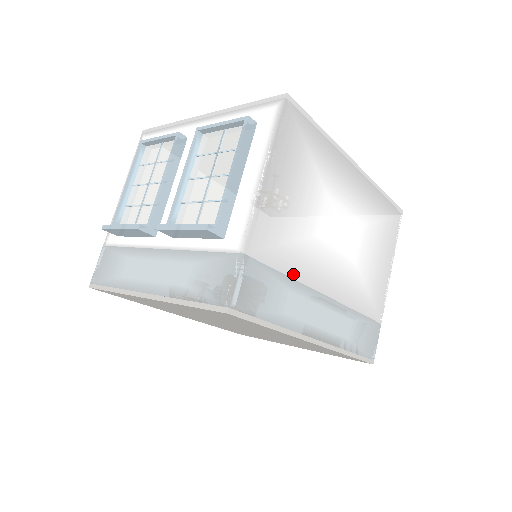
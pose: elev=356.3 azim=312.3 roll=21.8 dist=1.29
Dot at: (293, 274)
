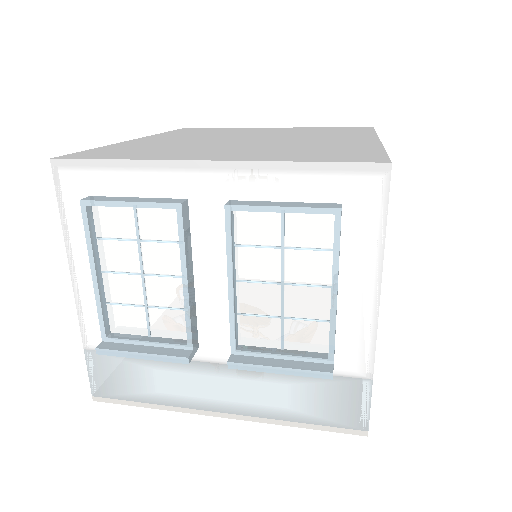
Dot at: occluded
